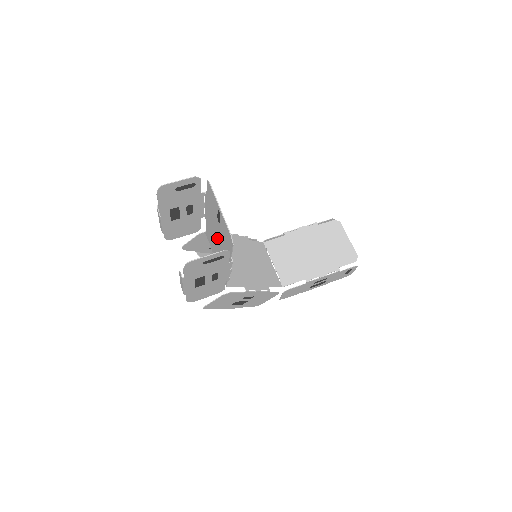
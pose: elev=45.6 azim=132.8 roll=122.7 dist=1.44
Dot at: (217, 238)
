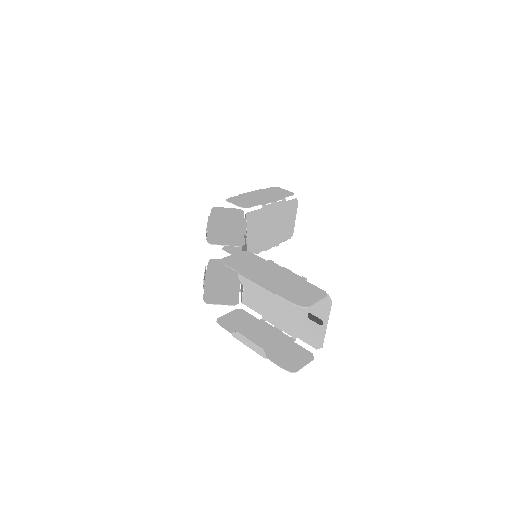
Dot at: (281, 300)
